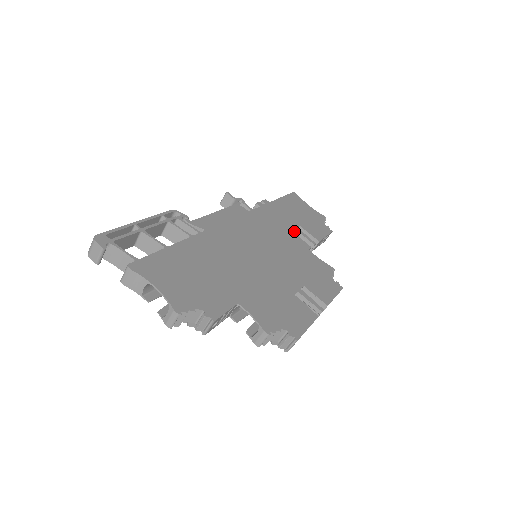
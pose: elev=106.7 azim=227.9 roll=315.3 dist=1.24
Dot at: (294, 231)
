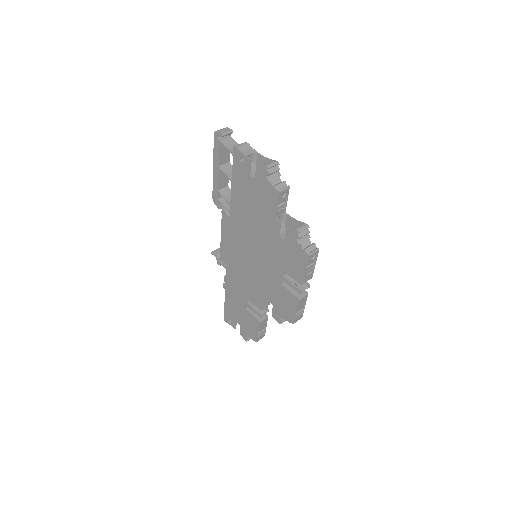
Dot at: occluded
